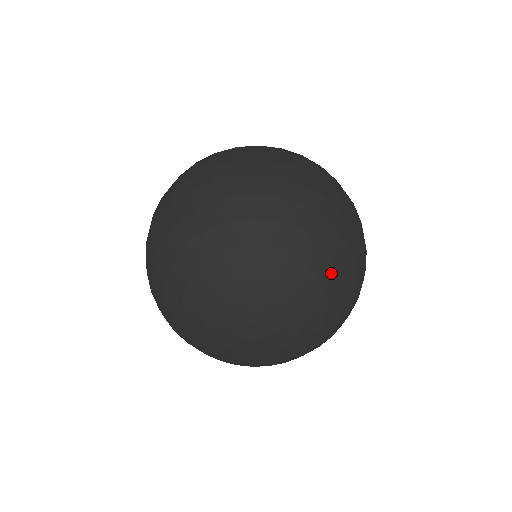
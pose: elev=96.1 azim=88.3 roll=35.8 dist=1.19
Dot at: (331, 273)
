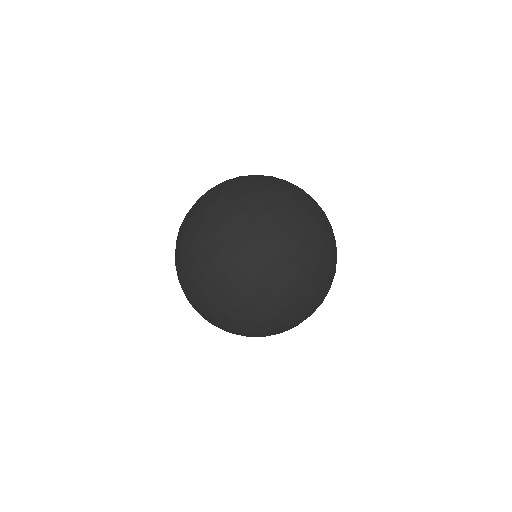
Dot at: occluded
